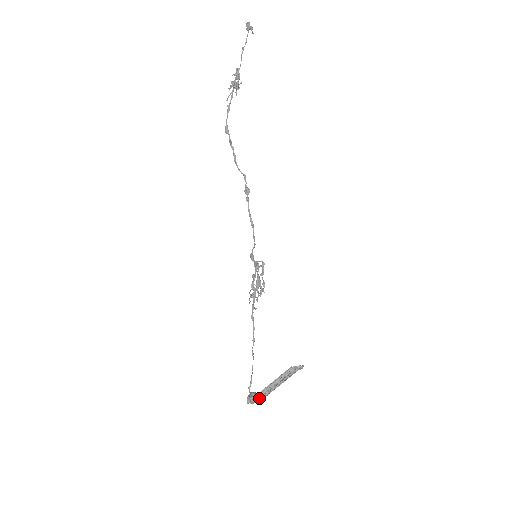
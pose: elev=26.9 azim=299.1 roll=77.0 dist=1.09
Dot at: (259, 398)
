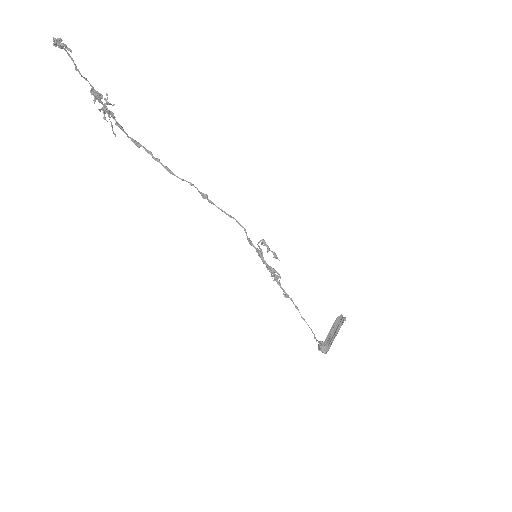
Dot at: (327, 350)
